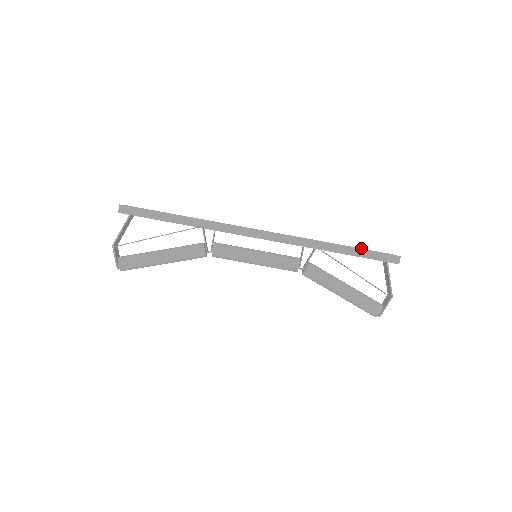
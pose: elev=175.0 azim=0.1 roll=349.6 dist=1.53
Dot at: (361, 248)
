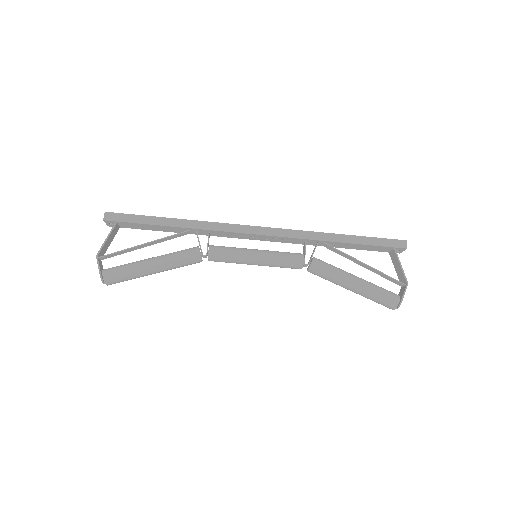
Dot at: occluded
